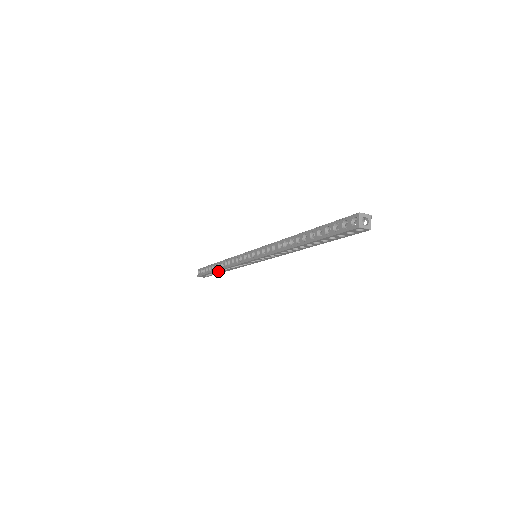
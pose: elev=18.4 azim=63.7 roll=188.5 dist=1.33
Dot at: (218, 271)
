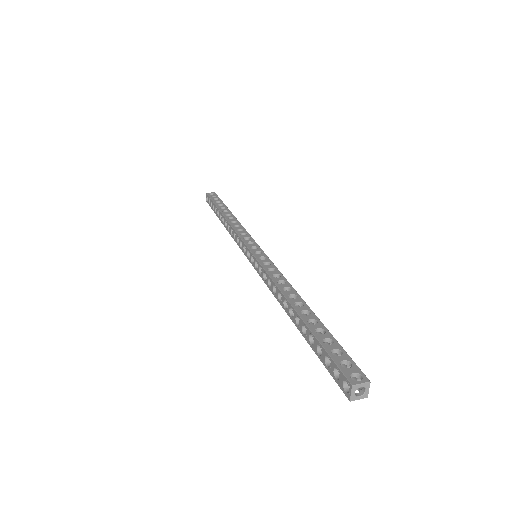
Dot at: occluded
